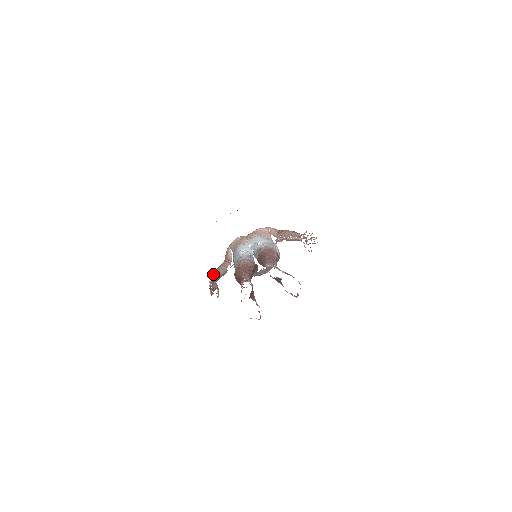
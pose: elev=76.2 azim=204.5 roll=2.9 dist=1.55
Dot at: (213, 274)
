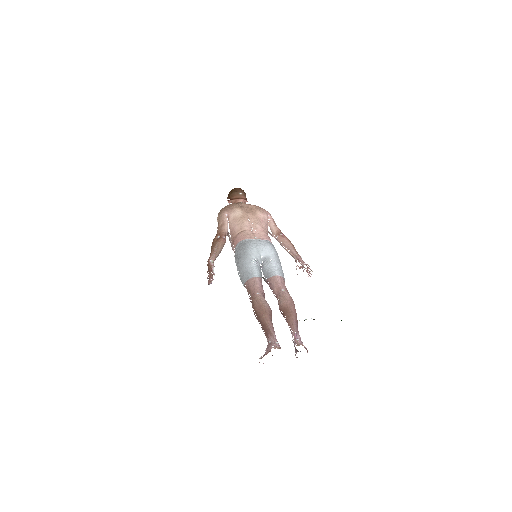
Dot at: (213, 255)
